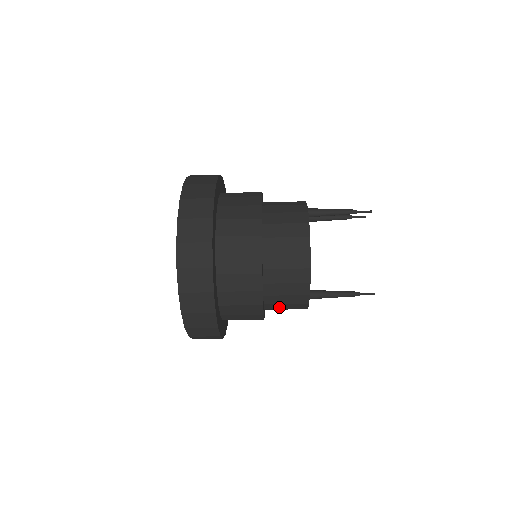
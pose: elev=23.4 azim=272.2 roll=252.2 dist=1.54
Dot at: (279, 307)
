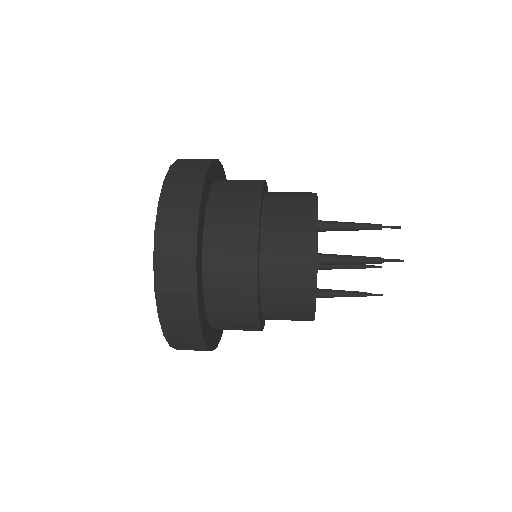
Dot at: occluded
